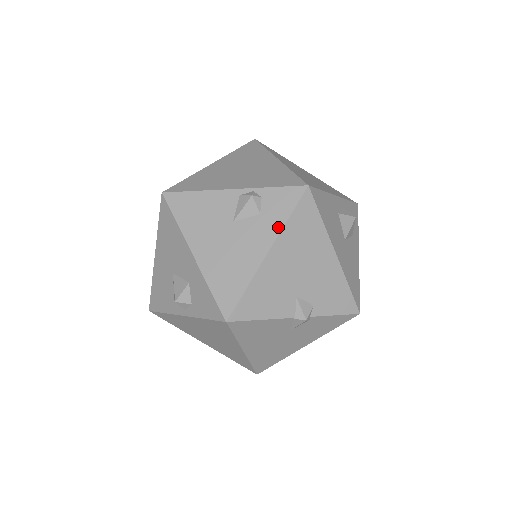
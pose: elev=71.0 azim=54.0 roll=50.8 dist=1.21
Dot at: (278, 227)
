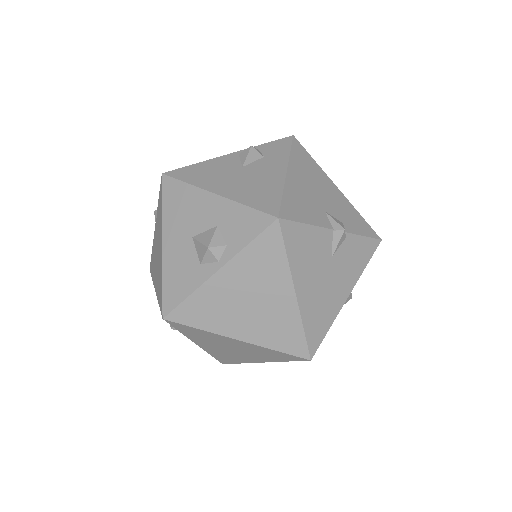
Dot at: (285, 158)
